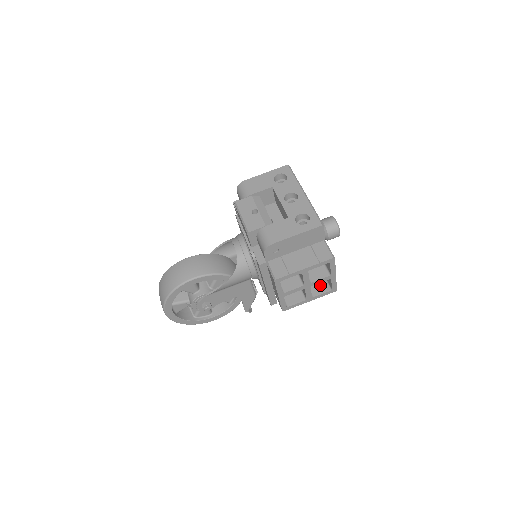
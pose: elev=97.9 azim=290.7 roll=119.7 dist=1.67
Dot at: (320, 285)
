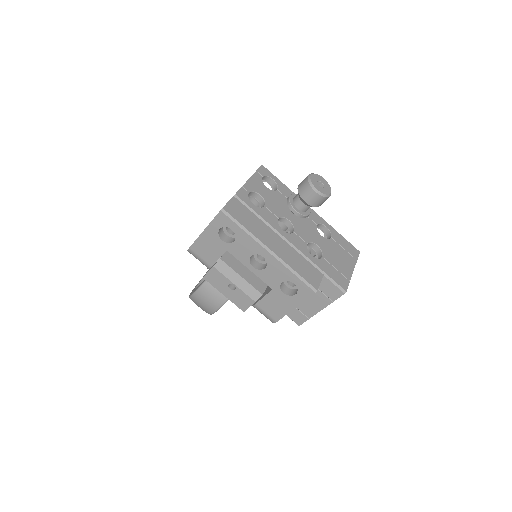
Dot at: occluded
